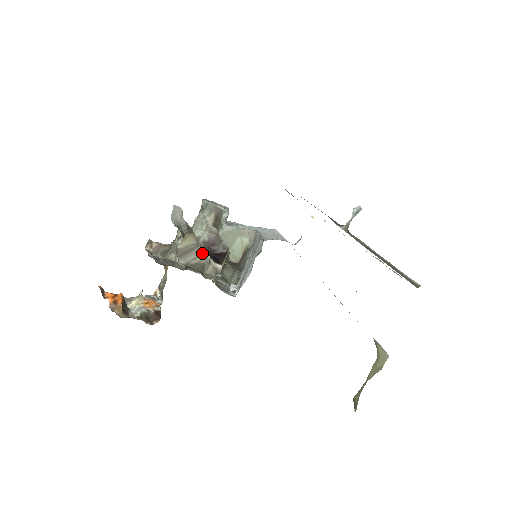
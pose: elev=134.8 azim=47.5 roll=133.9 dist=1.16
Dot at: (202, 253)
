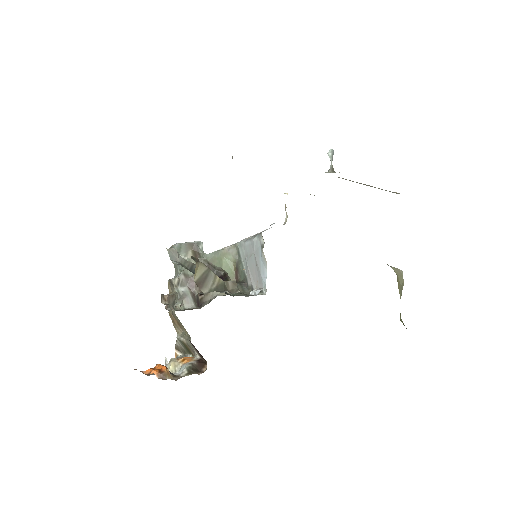
Dot at: (216, 275)
